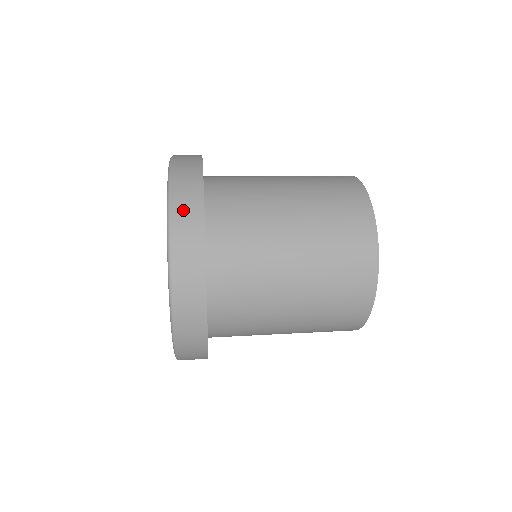
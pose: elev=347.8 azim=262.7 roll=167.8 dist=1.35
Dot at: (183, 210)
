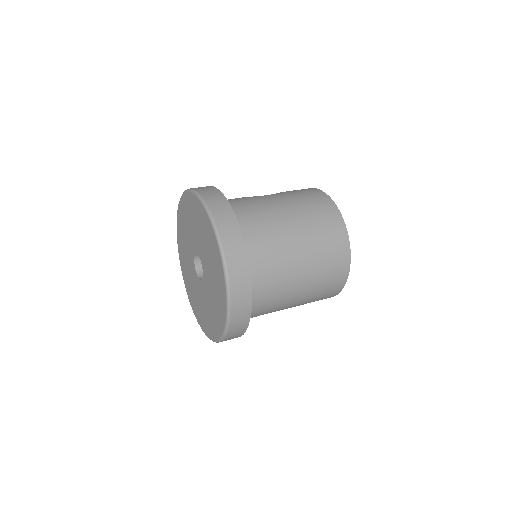
Dot at: (238, 307)
